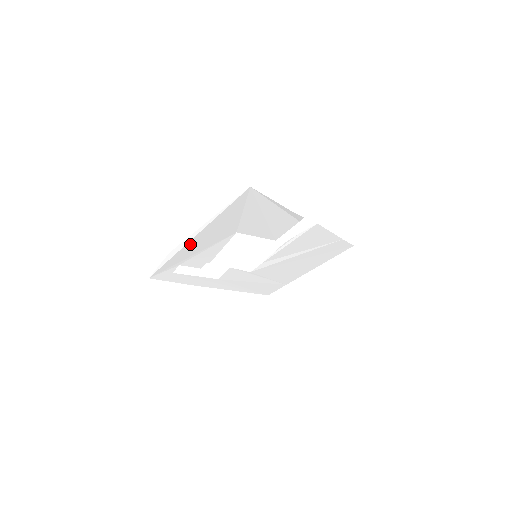
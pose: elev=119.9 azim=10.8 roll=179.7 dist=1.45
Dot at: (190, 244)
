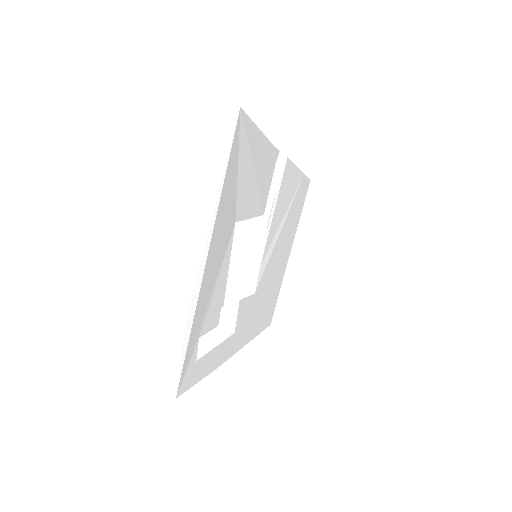
Dot at: (204, 278)
